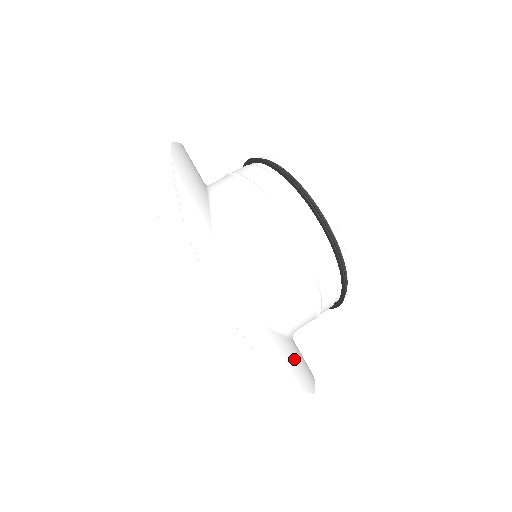
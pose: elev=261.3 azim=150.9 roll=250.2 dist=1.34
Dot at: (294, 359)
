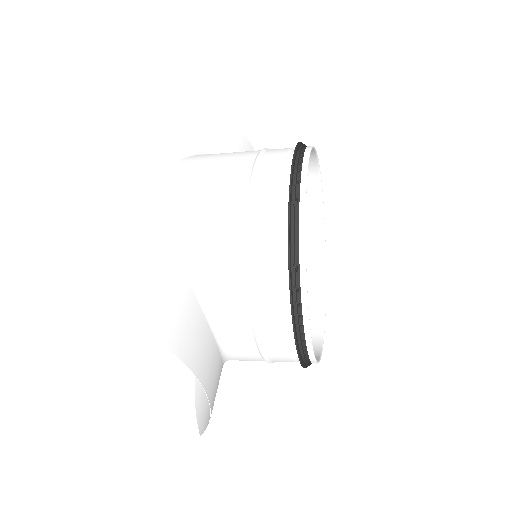
Dot at: (163, 280)
